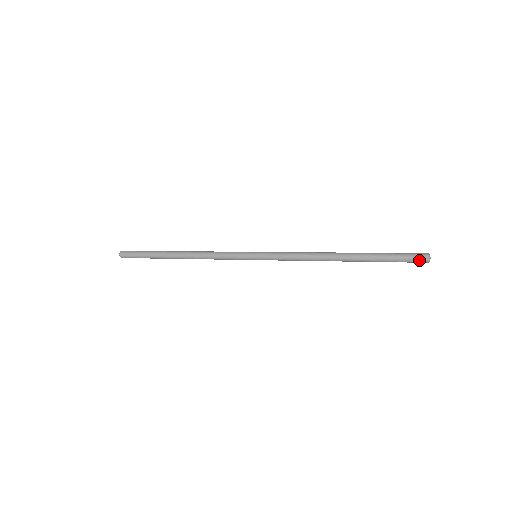
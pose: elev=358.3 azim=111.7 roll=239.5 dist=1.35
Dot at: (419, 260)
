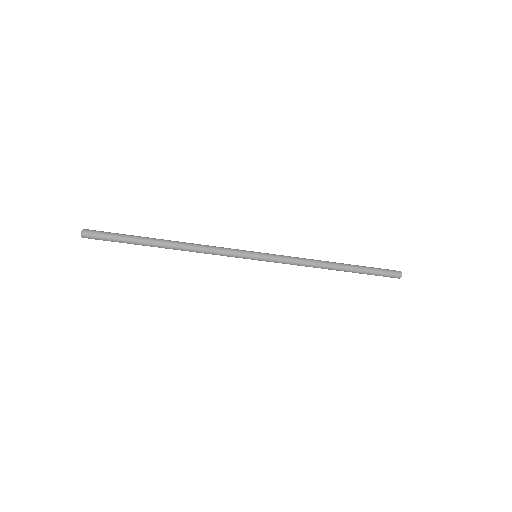
Dot at: (395, 271)
